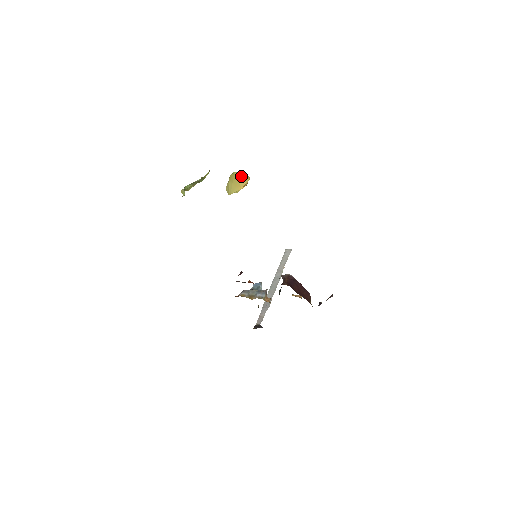
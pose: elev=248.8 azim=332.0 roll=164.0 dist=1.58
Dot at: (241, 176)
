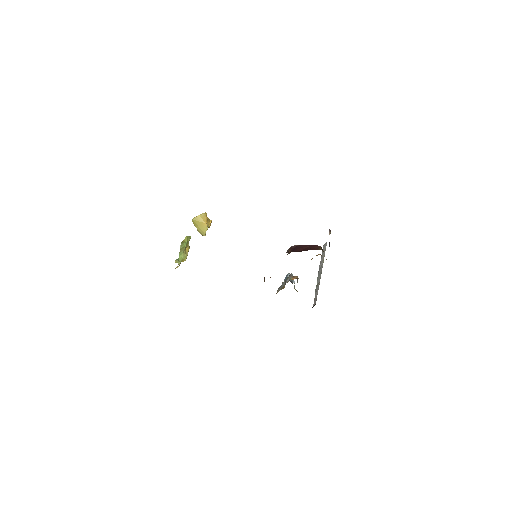
Dot at: (198, 217)
